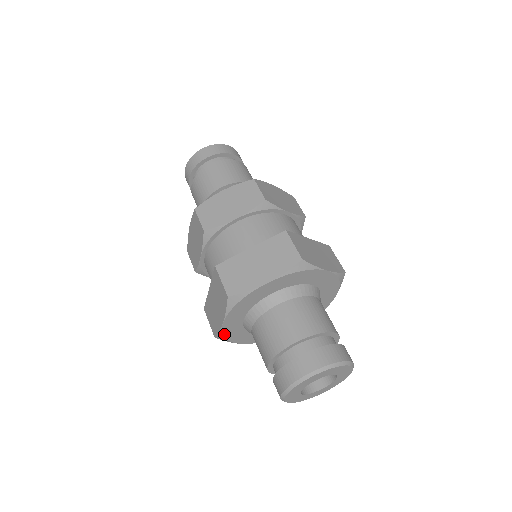
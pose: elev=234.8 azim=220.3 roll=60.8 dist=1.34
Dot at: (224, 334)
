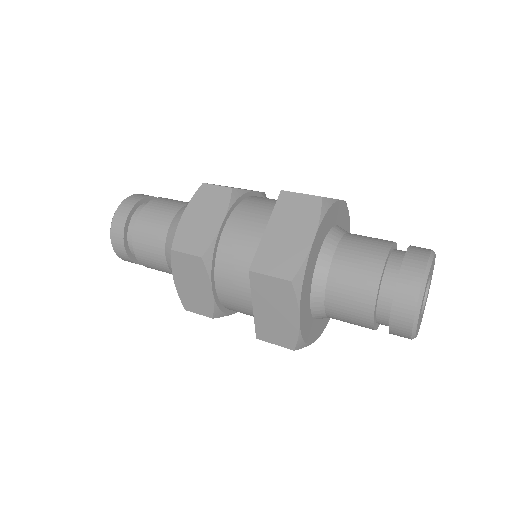
Dot at: (302, 336)
